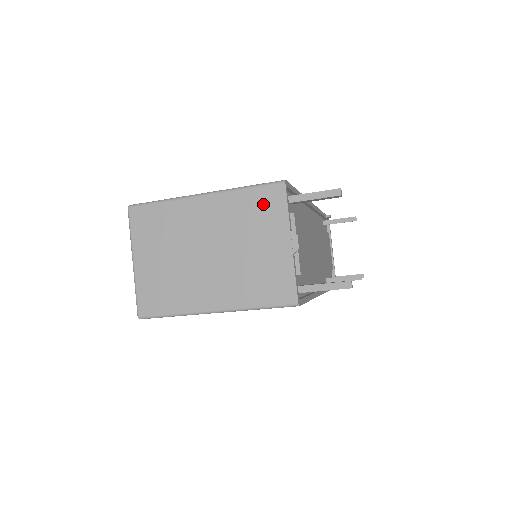
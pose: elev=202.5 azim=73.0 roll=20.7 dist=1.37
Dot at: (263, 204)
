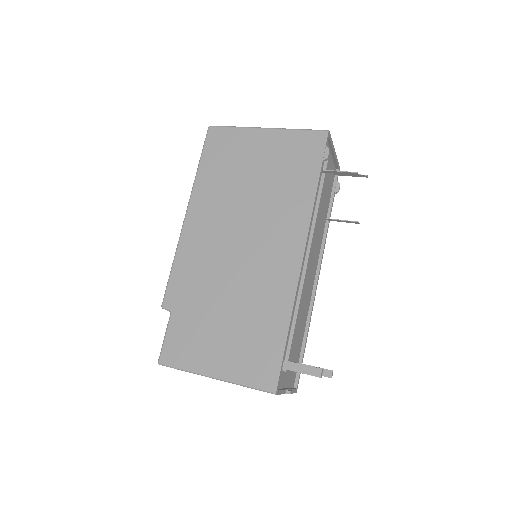
Dot at: occluded
